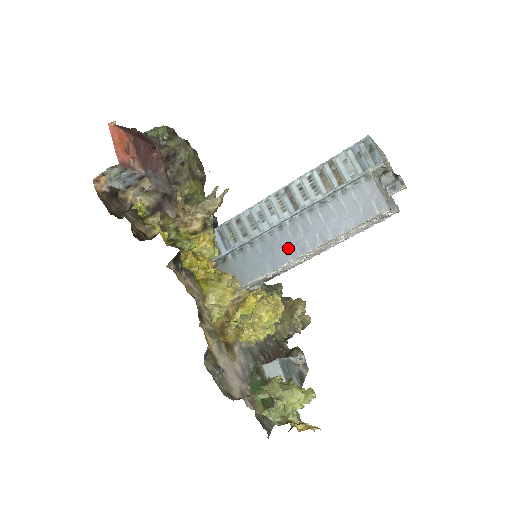
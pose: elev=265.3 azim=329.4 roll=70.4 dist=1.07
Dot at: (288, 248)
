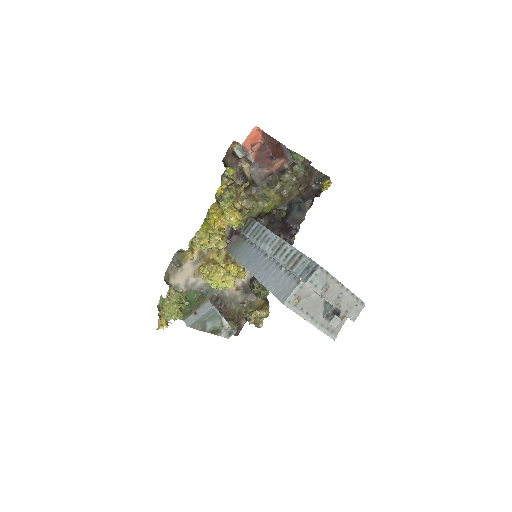
Dot at: (255, 266)
